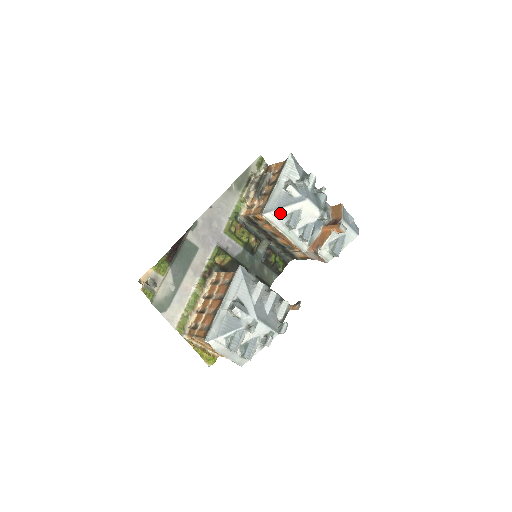
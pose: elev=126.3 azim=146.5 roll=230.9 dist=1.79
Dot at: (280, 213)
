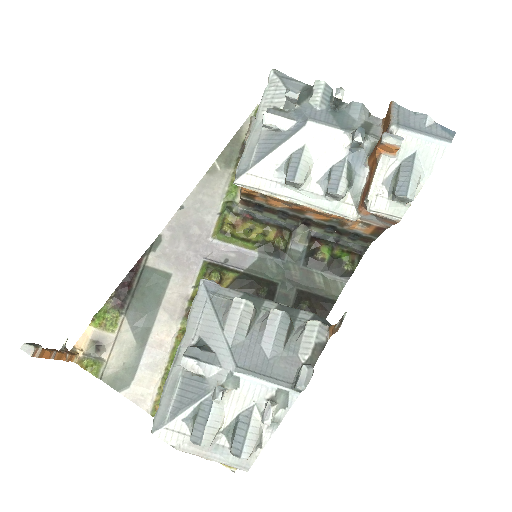
Dot at: (266, 167)
